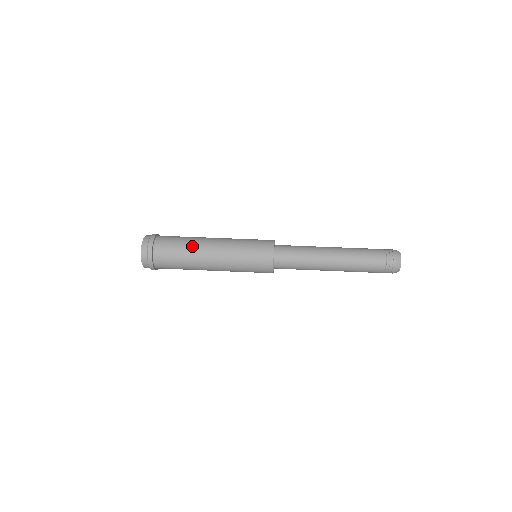
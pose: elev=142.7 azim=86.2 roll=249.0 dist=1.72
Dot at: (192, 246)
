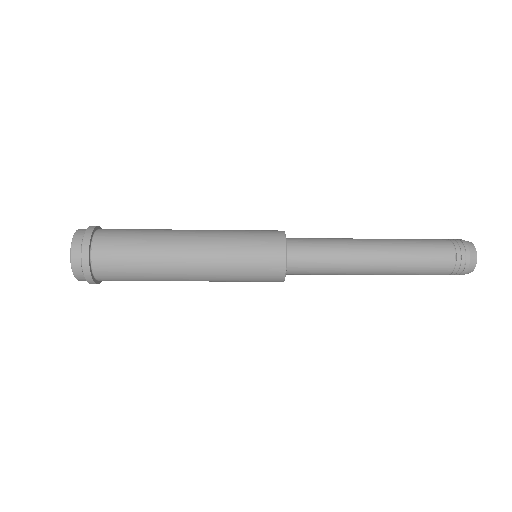
Dot at: (159, 229)
